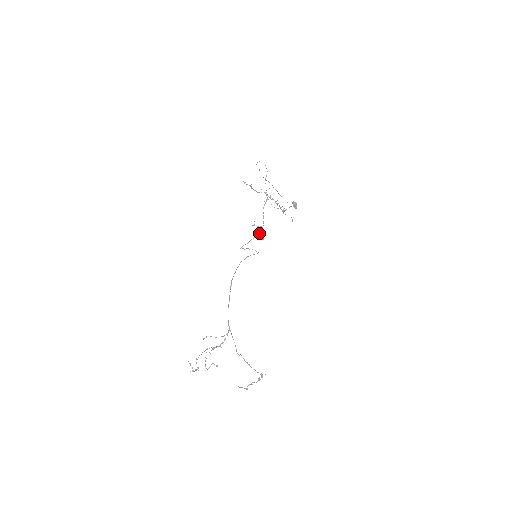
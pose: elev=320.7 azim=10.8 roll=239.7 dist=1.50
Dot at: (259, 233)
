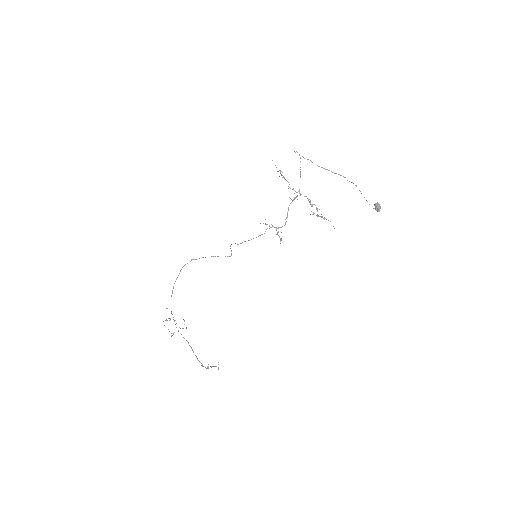
Dot at: (277, 232)
